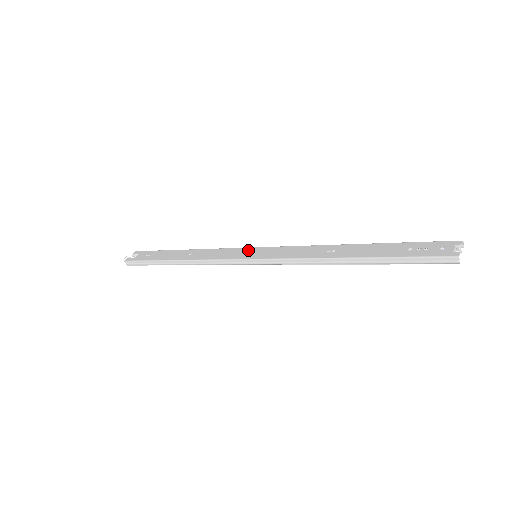
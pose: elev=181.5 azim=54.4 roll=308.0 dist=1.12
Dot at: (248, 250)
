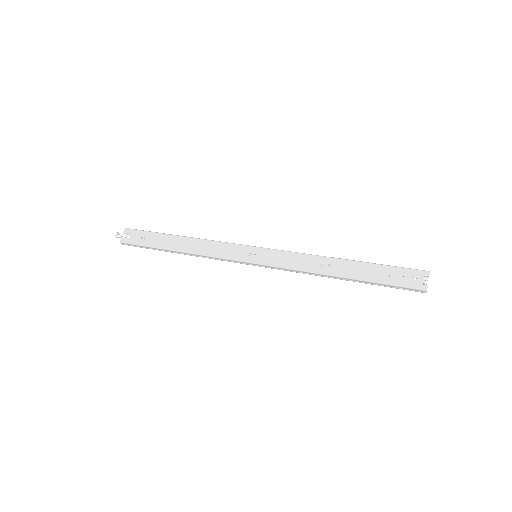
Dot at: (247, 250)
